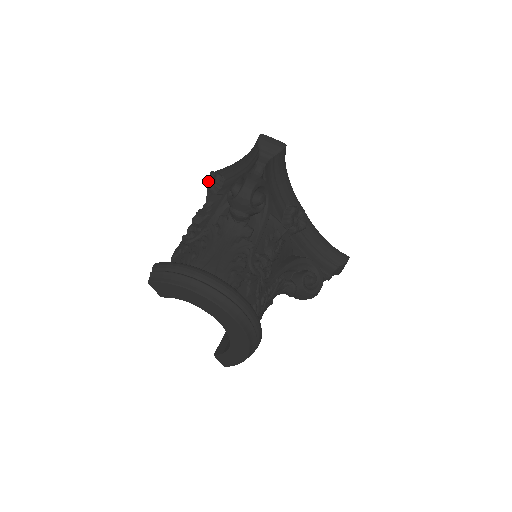
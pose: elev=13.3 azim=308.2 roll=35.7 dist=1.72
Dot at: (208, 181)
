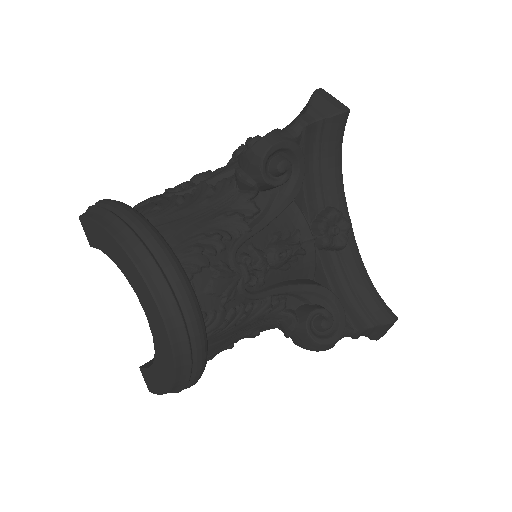
Dot at: (240, 146)
